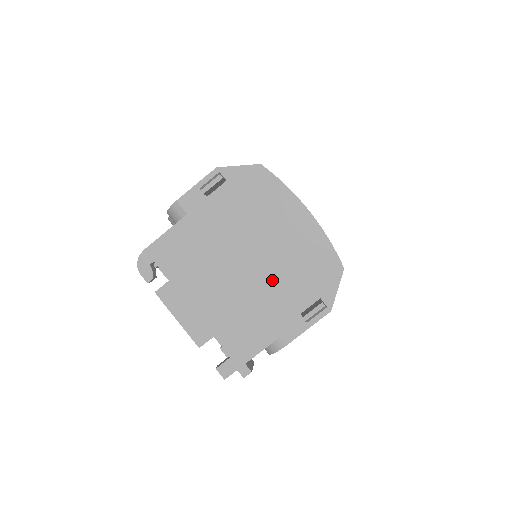
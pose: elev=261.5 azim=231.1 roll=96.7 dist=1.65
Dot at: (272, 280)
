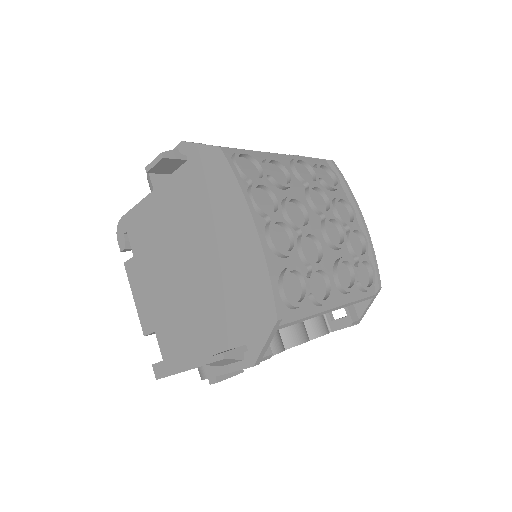
Dot at: (207, 297)
